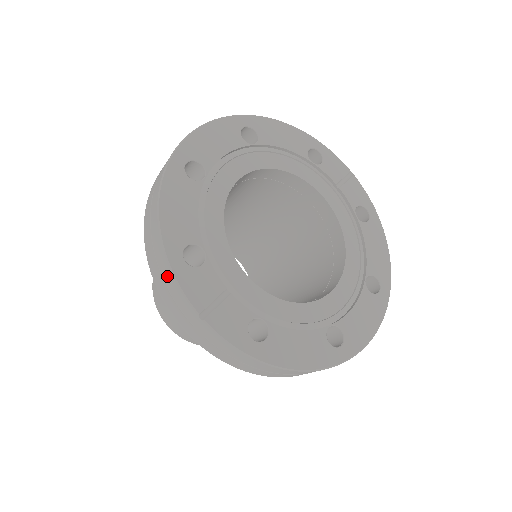
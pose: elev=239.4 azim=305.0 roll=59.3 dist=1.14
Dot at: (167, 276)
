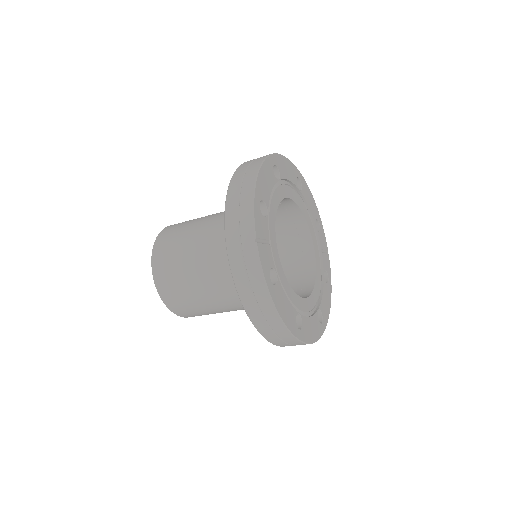
Dot at: (246, 206)
